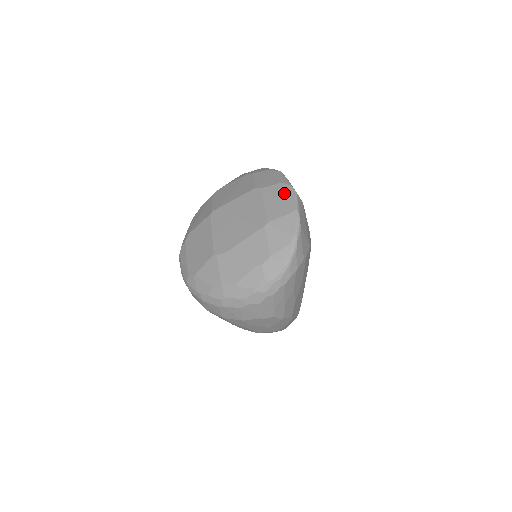
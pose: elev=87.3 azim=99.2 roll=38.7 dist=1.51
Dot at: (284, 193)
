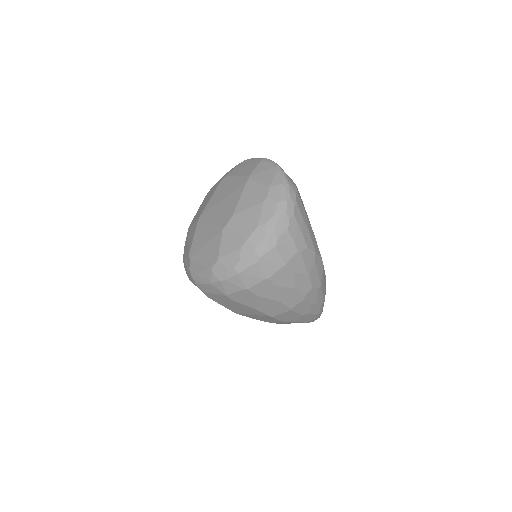
Dot at: (245, 163)
